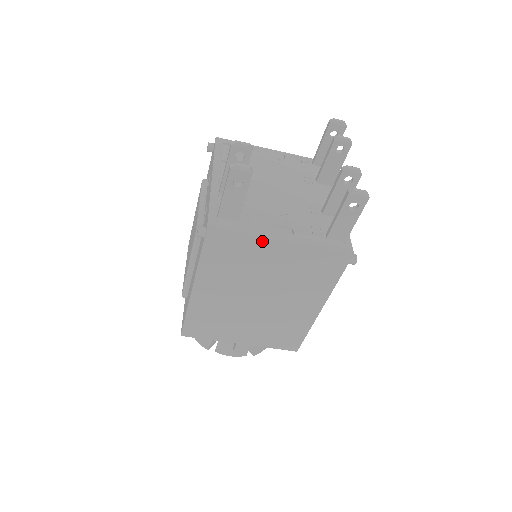
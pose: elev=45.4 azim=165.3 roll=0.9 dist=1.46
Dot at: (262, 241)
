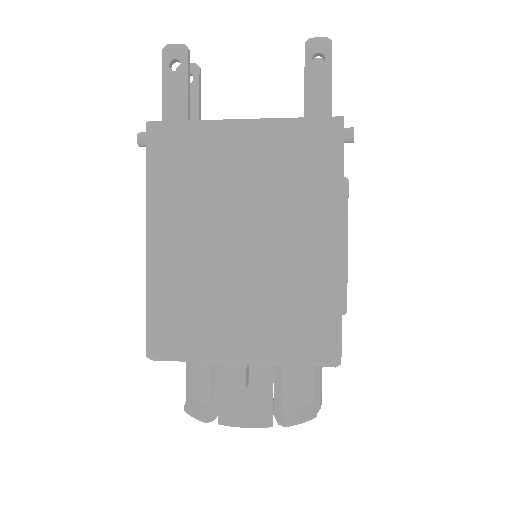
Dot at: (217, 127)
